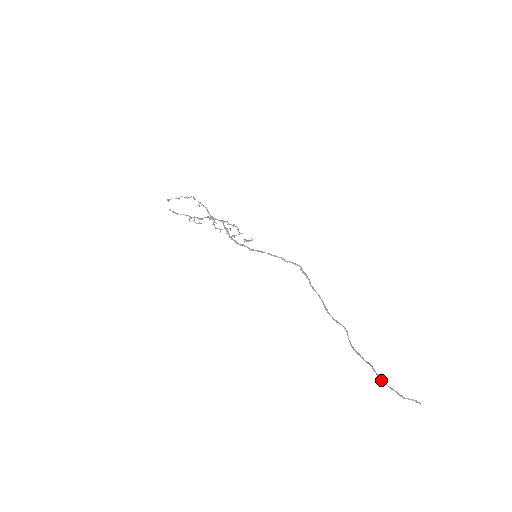
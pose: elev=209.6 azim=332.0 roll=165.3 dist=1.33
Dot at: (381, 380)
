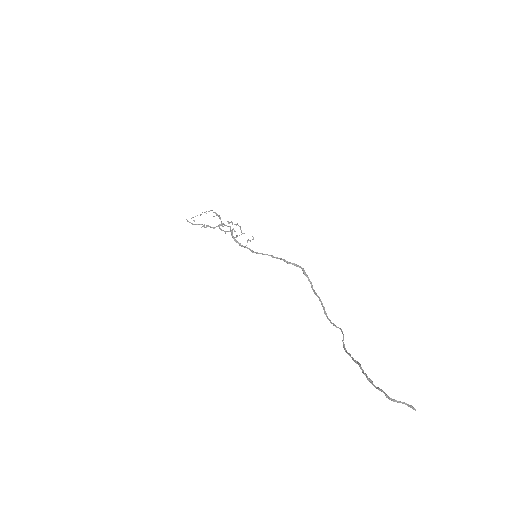
Dot at: occluded
